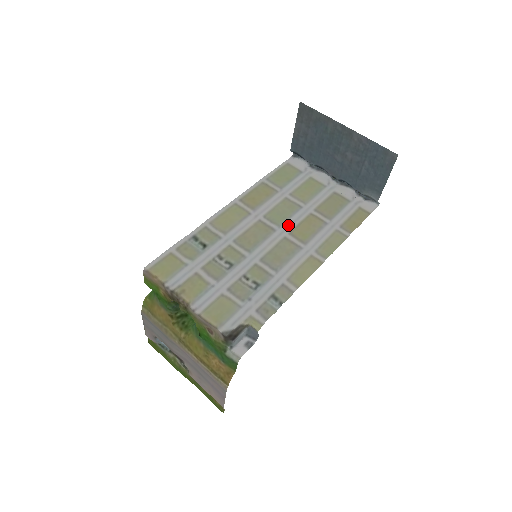
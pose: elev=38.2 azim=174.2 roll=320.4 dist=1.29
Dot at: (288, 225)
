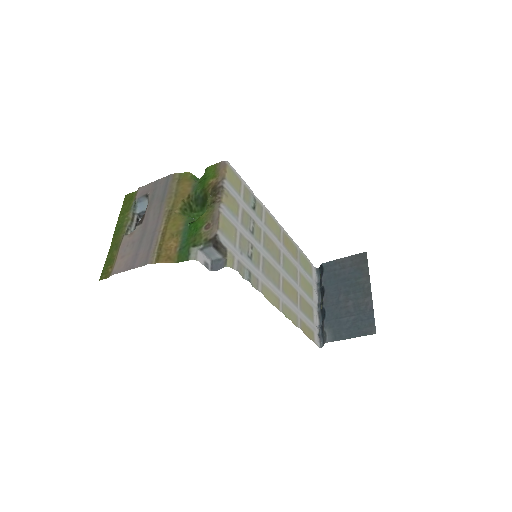
Dot at: (286, 275)
